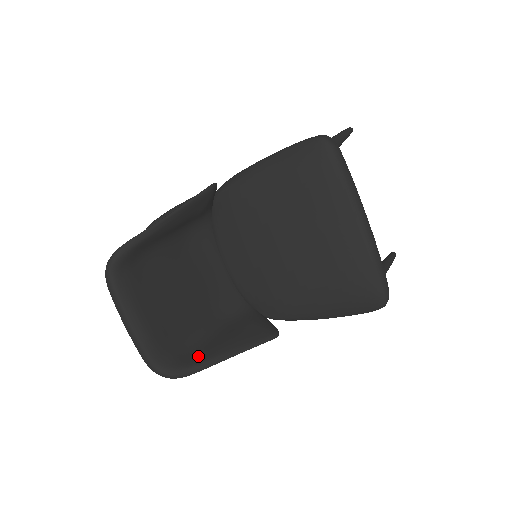
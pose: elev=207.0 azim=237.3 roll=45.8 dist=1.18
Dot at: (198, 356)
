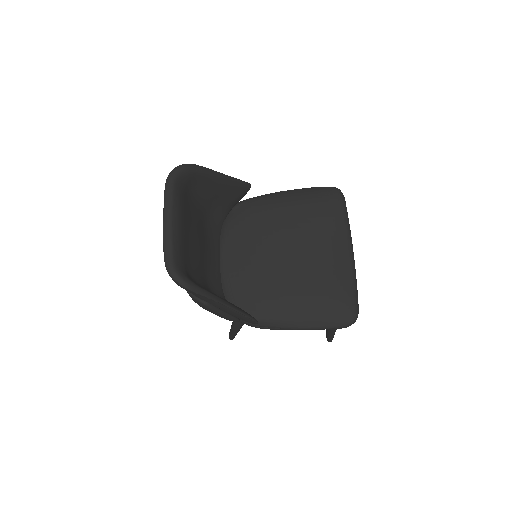
Dot at: (203, 288)
